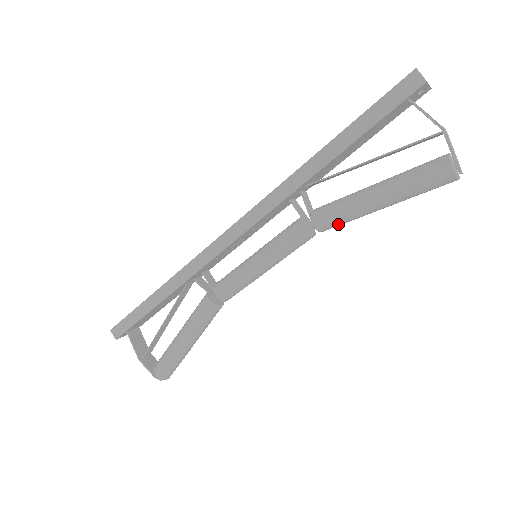
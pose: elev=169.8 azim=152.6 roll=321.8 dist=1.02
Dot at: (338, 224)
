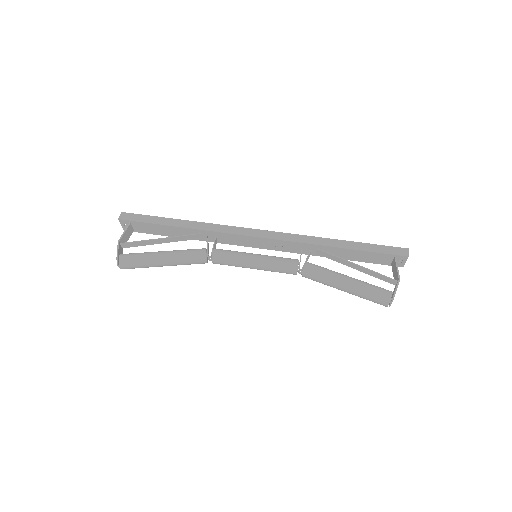
Dot at: (316, 277)
